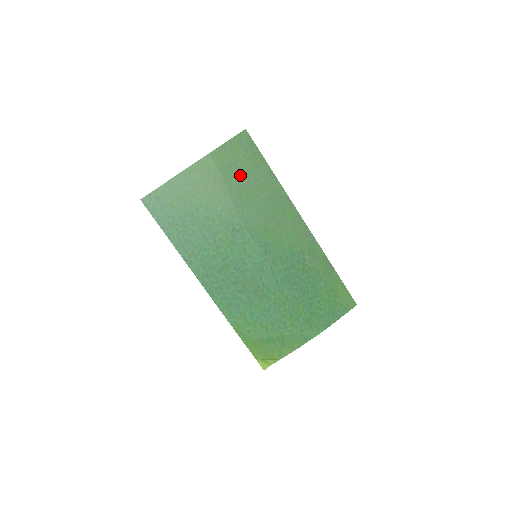
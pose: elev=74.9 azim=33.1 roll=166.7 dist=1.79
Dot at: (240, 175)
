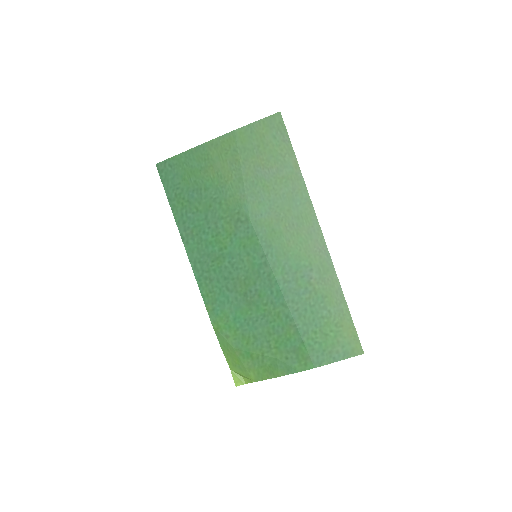
Dot at: (261, 161)
